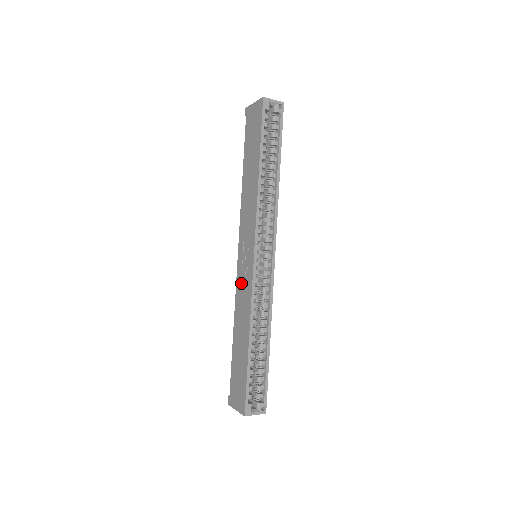
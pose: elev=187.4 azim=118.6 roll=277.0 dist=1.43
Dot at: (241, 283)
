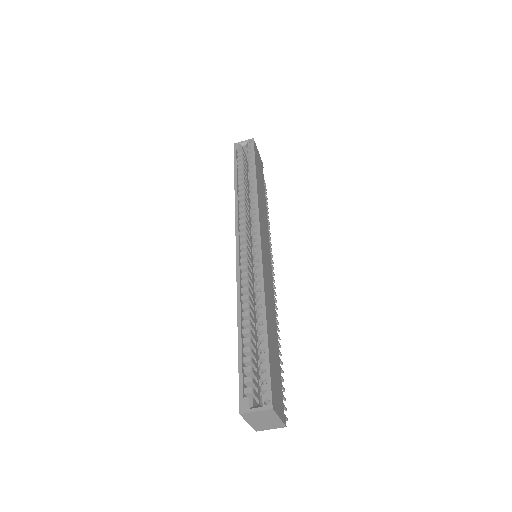
Dot at: occluded
